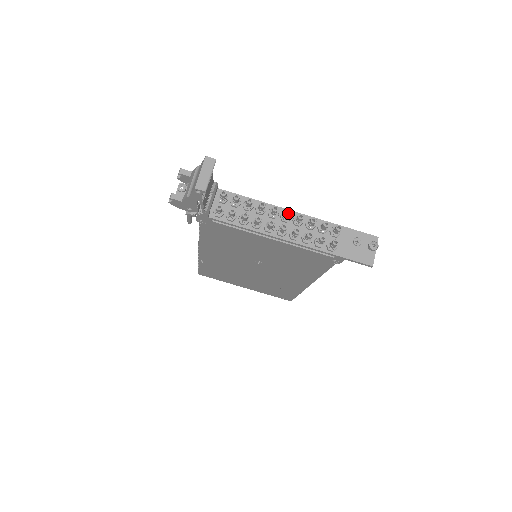
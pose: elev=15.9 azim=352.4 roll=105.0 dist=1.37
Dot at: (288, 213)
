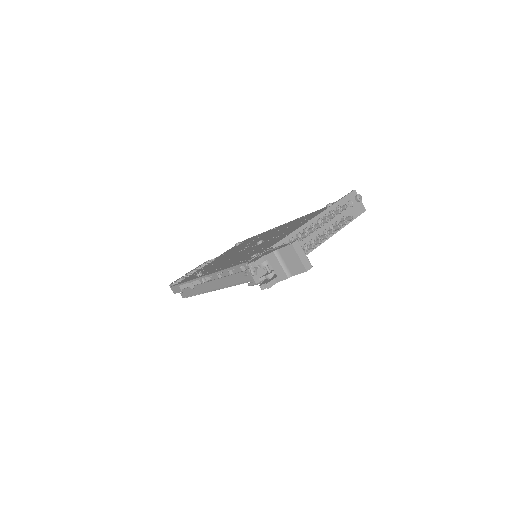
Dot at: (315, 223)
